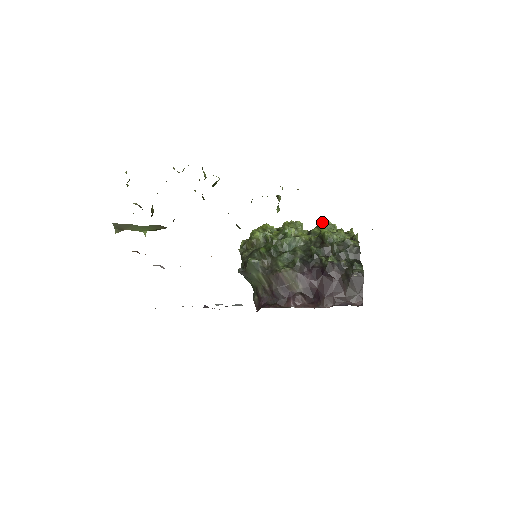
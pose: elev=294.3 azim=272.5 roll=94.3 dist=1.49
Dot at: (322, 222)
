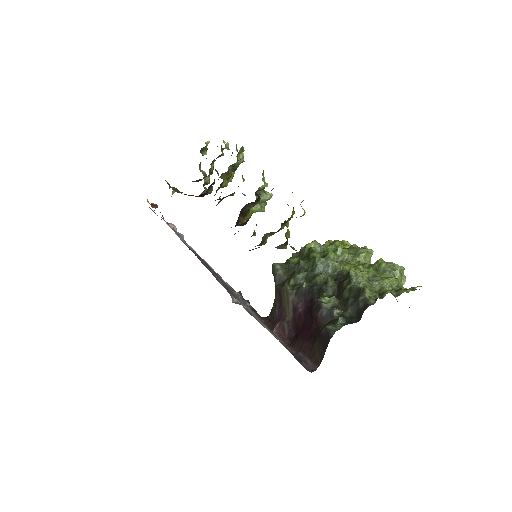
Dot at: (382, 260)
